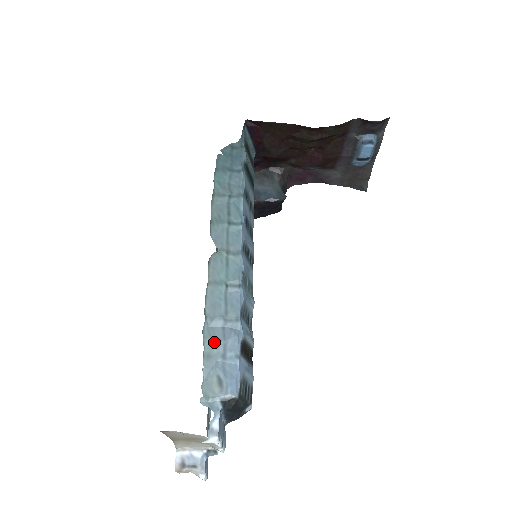
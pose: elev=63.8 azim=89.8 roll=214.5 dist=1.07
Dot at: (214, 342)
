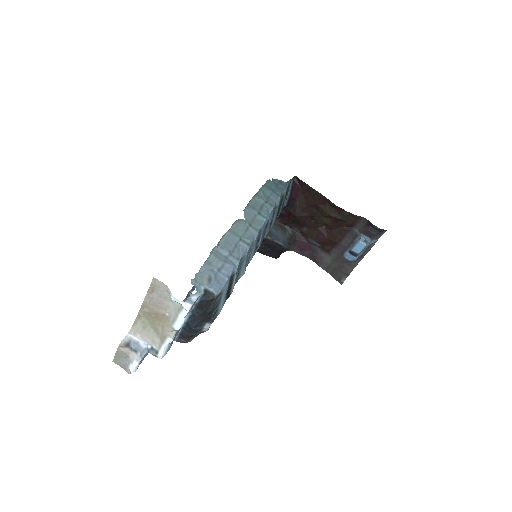
Dot at: (217, 259)
